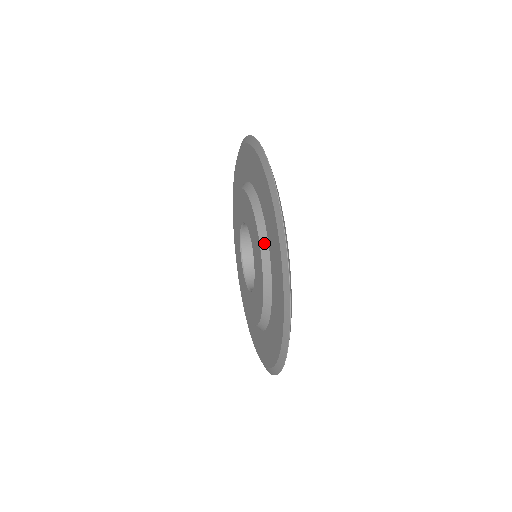
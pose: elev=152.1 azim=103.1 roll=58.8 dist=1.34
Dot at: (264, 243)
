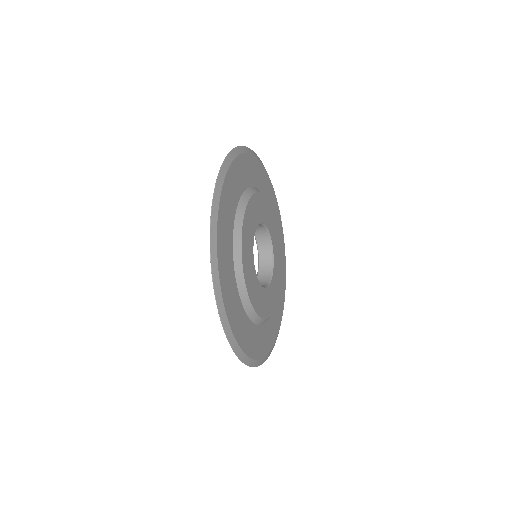
Dot at: occluded
